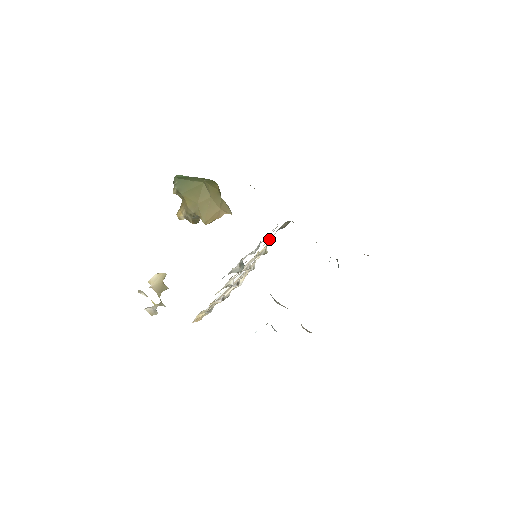
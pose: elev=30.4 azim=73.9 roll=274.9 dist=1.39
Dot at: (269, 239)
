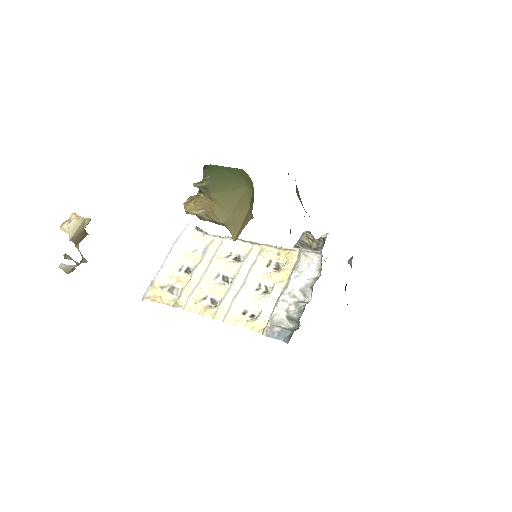
Dot at: (294, 261)
